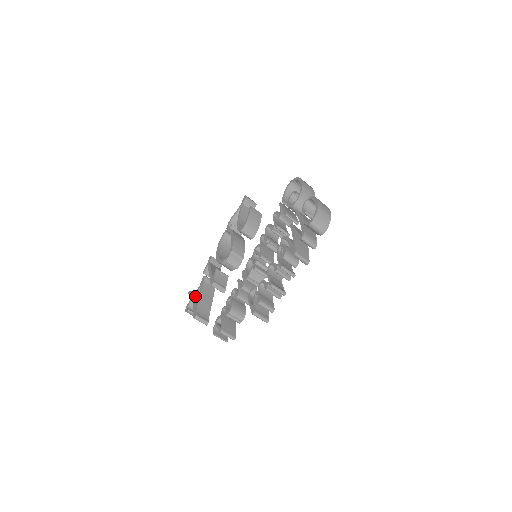
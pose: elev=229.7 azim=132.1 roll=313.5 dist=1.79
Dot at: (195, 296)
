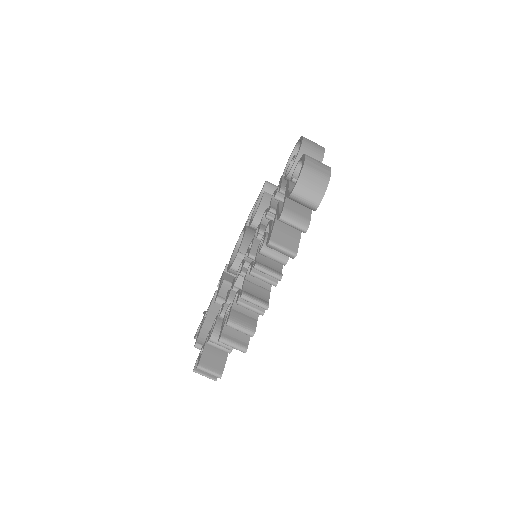
Dot at: occluded
